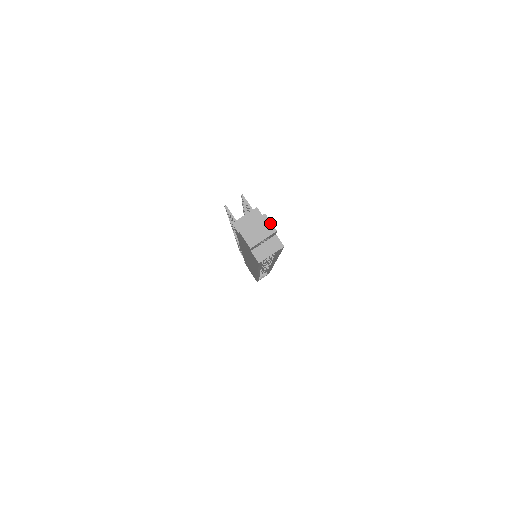
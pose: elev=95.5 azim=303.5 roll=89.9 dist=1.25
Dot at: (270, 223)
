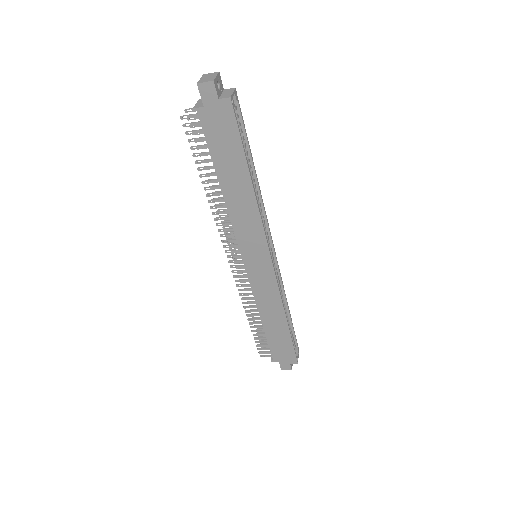
Dot at: (211, 73)
